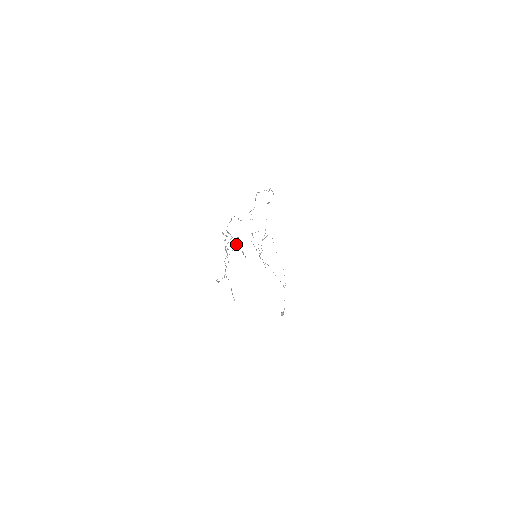
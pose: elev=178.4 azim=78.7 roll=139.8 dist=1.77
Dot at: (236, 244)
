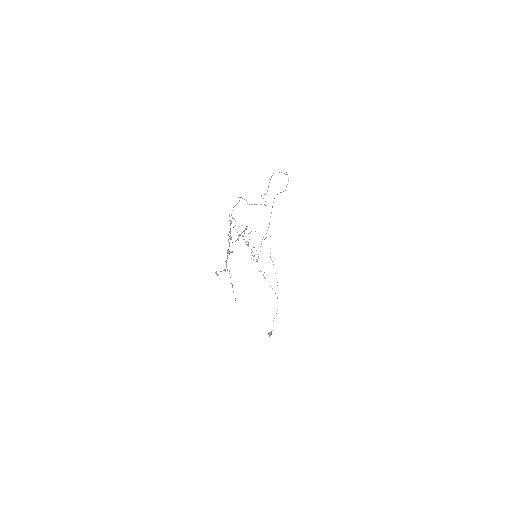
Dot at: (244, 230)
